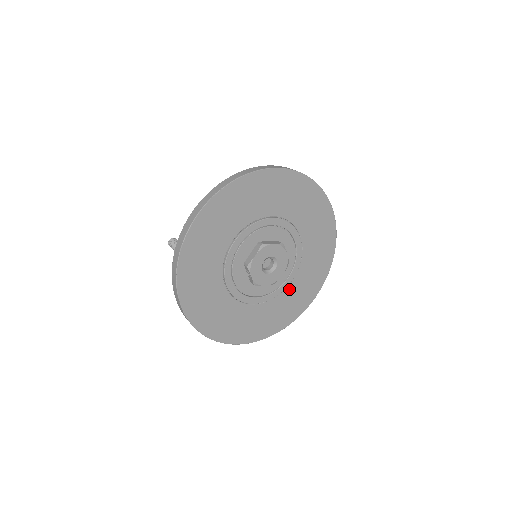
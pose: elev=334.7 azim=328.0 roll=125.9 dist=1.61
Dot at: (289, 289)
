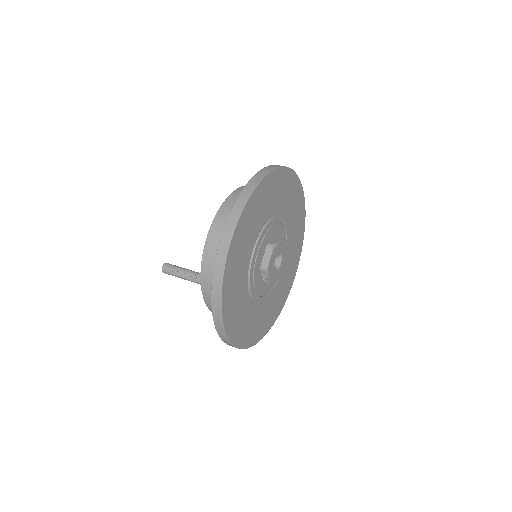
Dot at: (283, 275)
